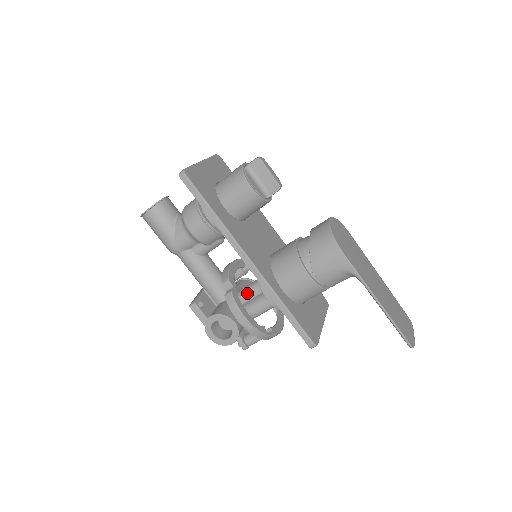
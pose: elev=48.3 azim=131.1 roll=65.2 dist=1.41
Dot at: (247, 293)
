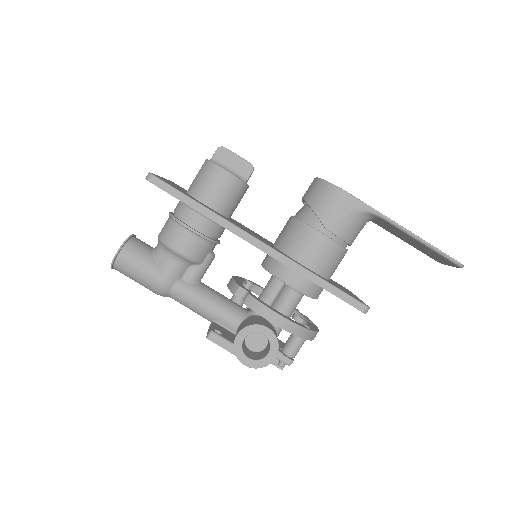
Dot at: (264, 301)
